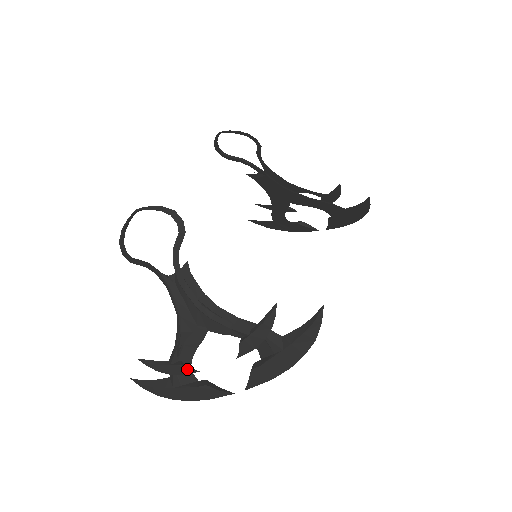
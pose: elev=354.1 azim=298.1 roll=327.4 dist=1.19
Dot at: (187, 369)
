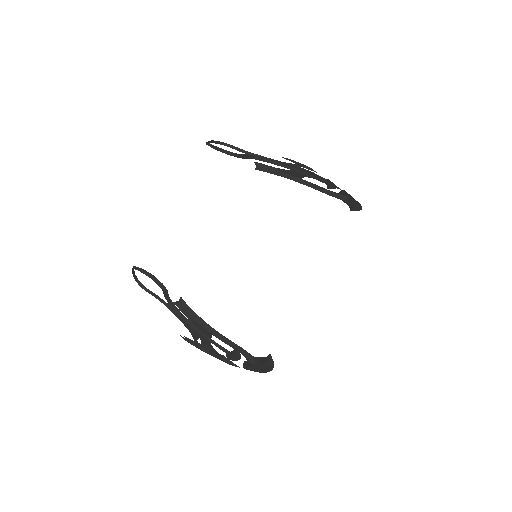
Dot at: occluded
